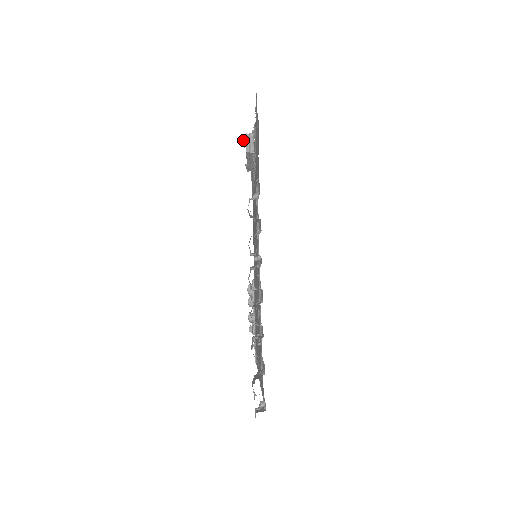
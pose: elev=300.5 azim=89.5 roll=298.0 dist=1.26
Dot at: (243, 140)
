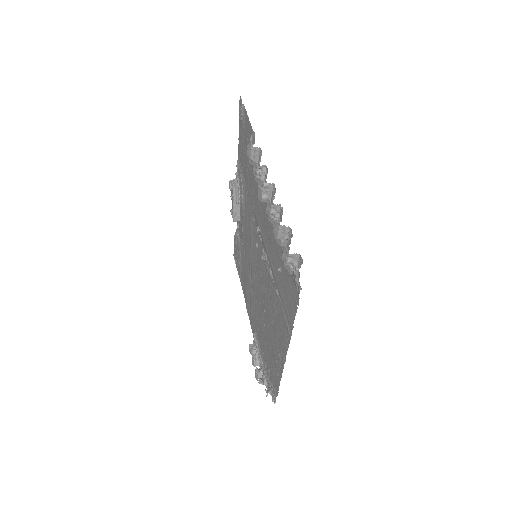
Dot at: (229, 184)
